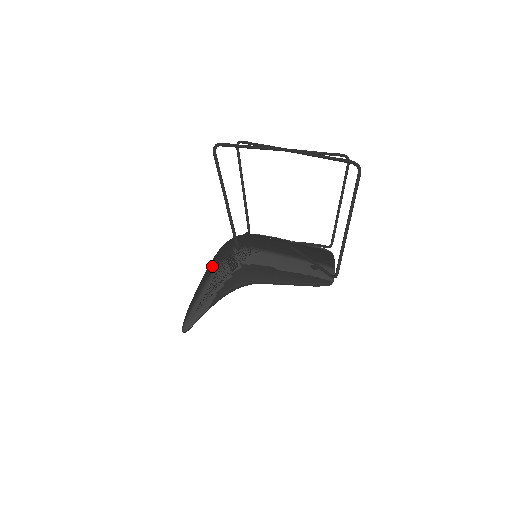
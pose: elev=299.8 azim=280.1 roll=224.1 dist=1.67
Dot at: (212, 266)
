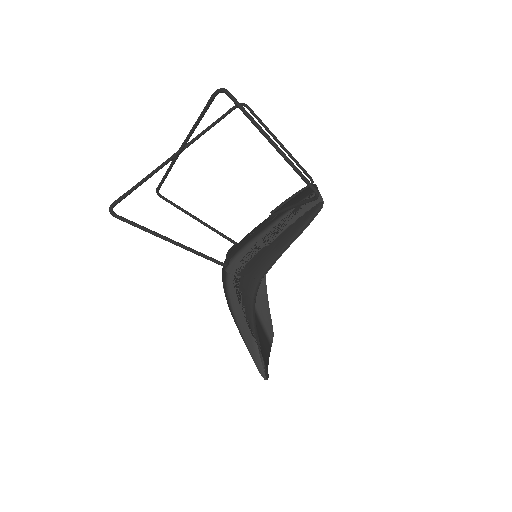
Dot at: occluded
